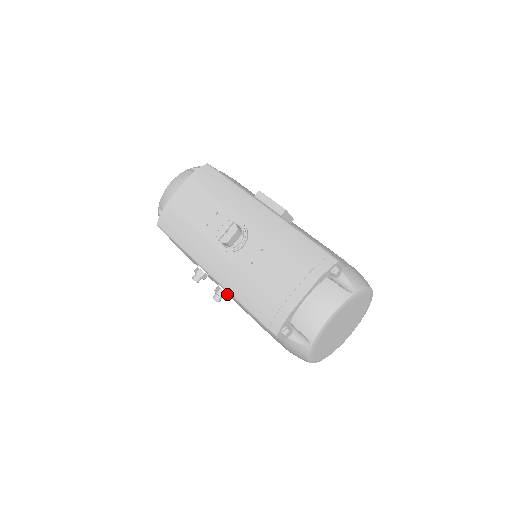
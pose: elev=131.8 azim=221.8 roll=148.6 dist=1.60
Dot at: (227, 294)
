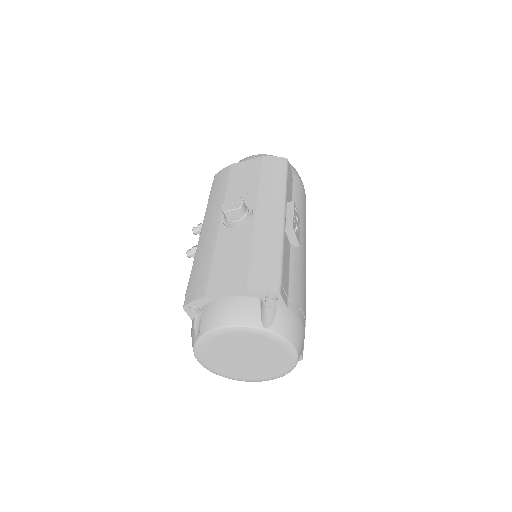
Dot at: occluded
